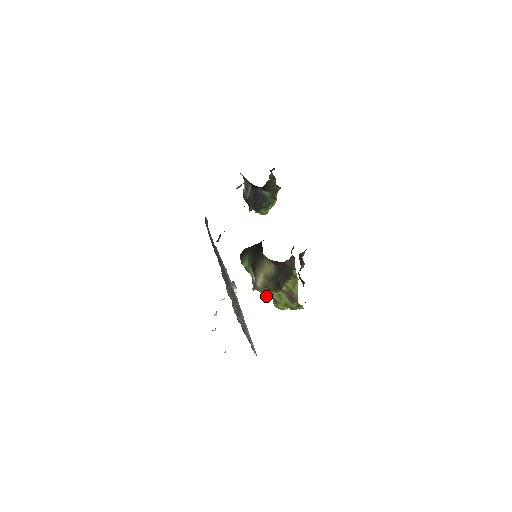
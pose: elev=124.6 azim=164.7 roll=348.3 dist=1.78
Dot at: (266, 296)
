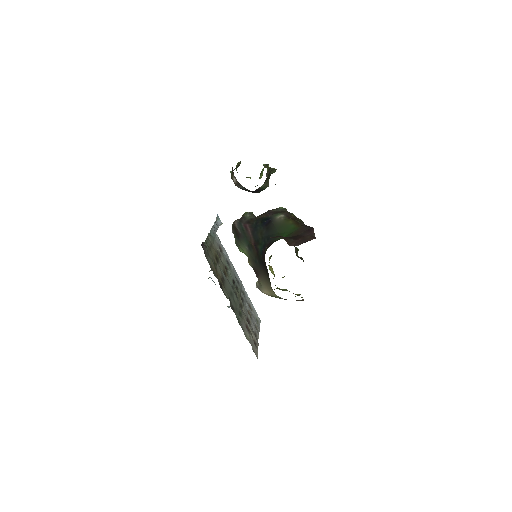
Dot at: occluded
